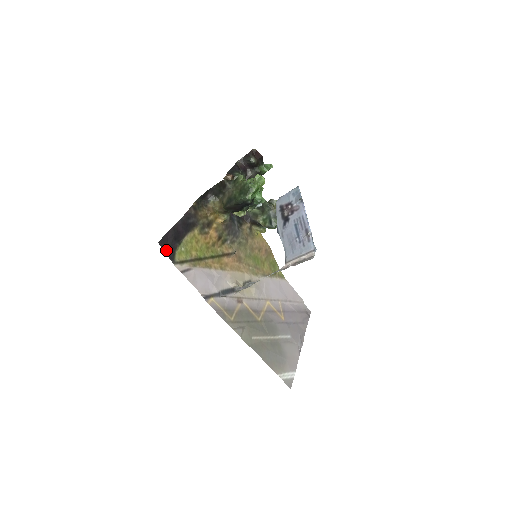
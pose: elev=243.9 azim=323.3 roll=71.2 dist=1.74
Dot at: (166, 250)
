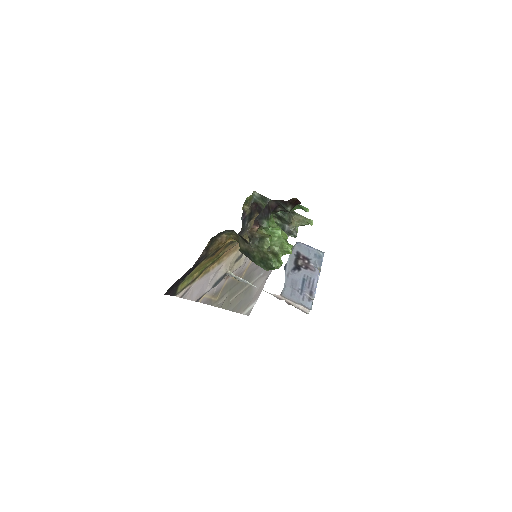
Dot at: (170, 292)
